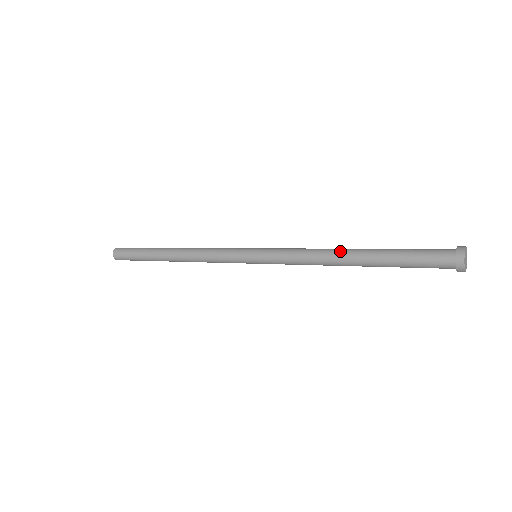
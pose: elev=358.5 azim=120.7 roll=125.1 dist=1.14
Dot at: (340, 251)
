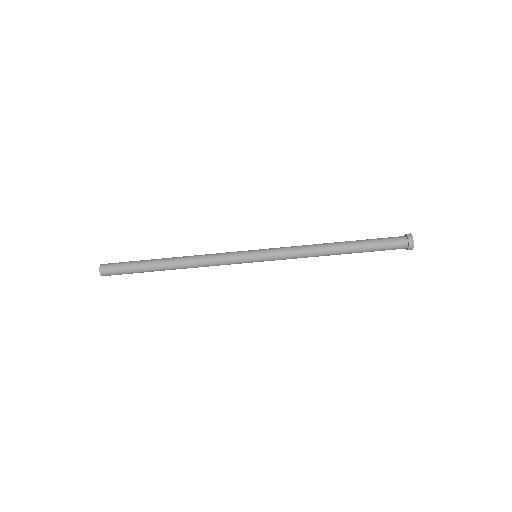
Dot at: (328, 244)
